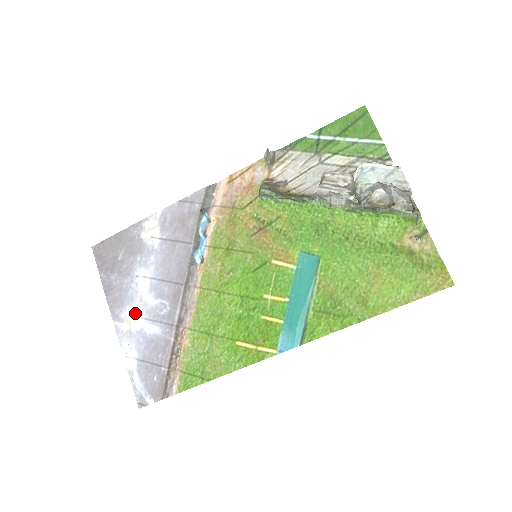
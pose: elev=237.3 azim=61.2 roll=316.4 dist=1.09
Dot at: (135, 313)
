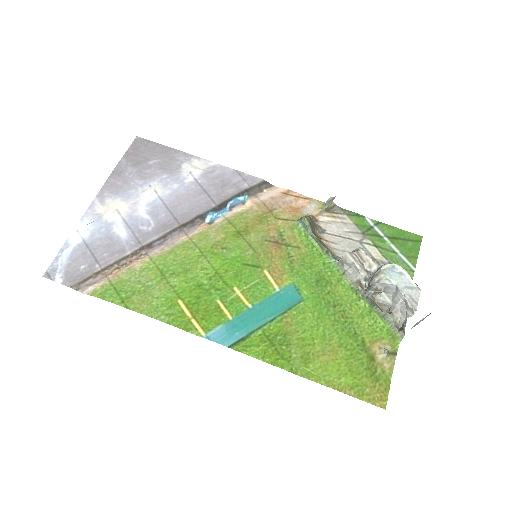
Dot at: (120, 208)
